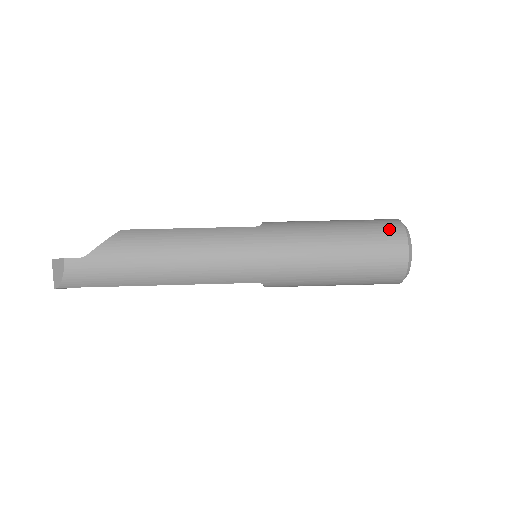
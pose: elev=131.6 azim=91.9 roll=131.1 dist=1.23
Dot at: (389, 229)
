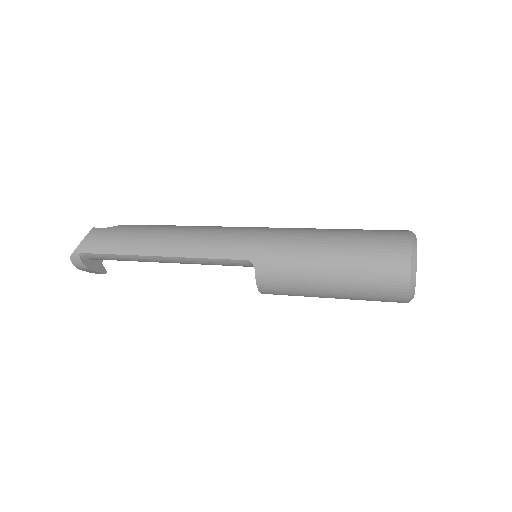
Dot at: occluded
